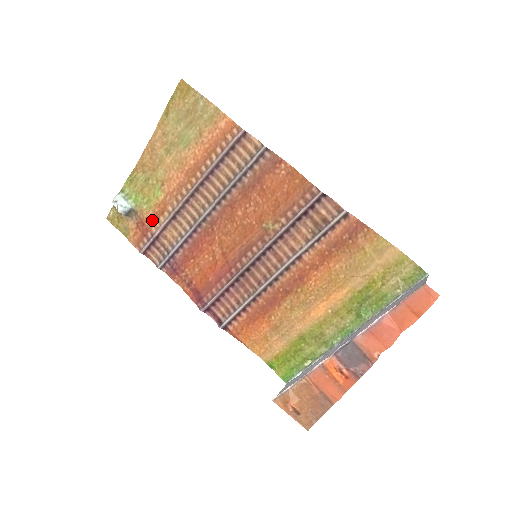
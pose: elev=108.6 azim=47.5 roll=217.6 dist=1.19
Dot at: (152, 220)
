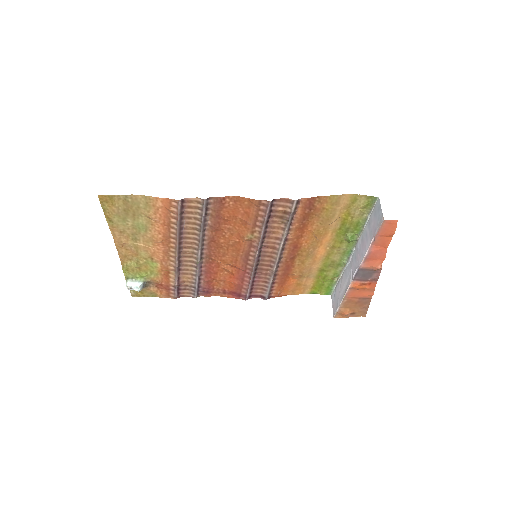
Dot at: (165, 279)
